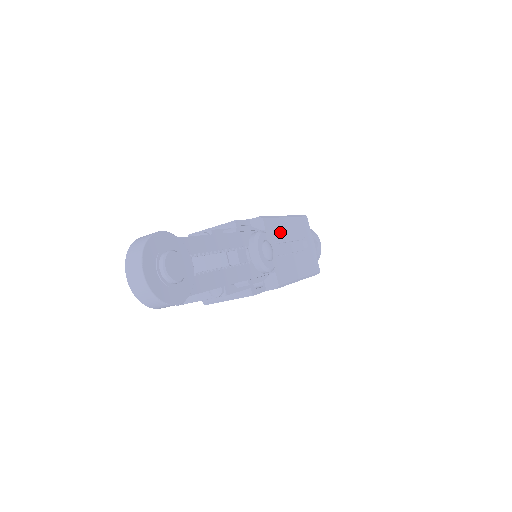
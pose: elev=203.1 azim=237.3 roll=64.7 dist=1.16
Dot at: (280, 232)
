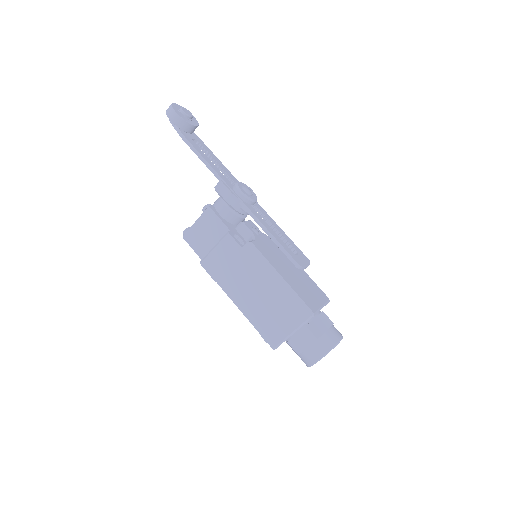
Dot at: (272, 220)
